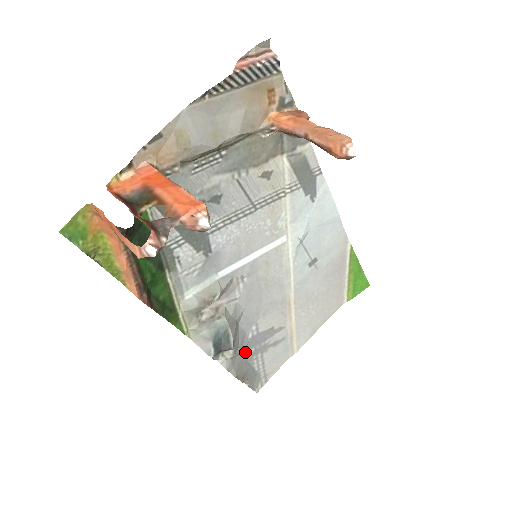
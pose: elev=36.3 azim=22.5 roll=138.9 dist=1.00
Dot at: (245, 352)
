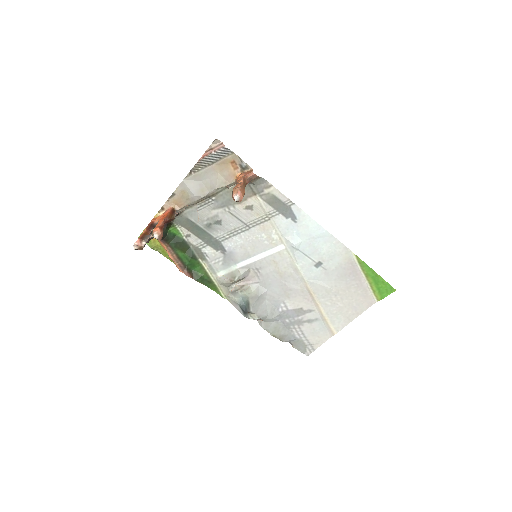
Dot at: (281, 321)
